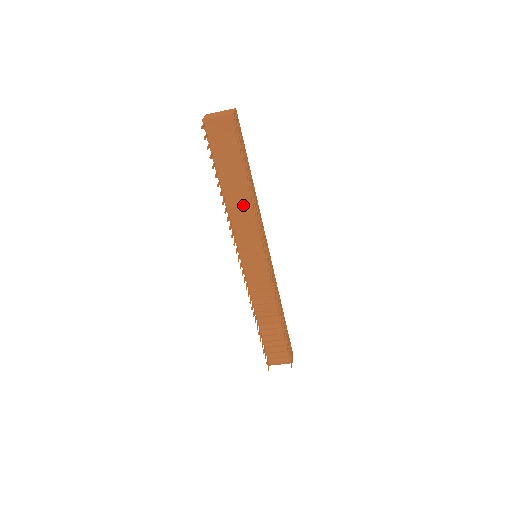
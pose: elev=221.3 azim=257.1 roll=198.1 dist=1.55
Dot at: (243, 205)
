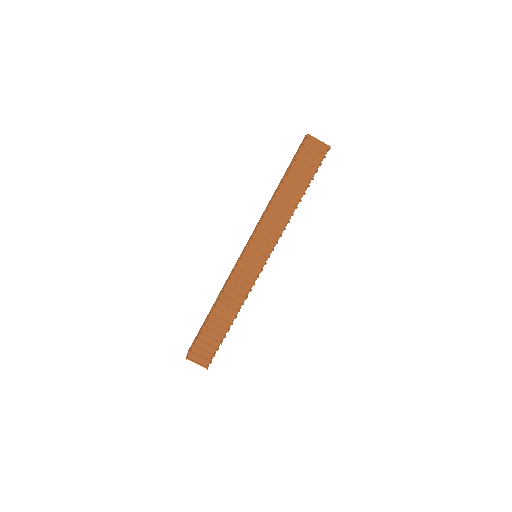
Dot at: (283, 210)
